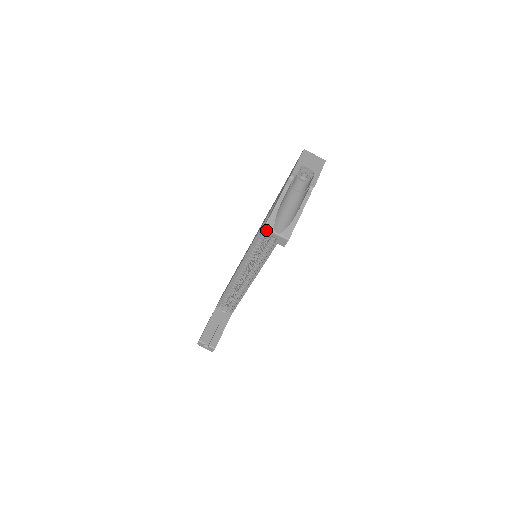
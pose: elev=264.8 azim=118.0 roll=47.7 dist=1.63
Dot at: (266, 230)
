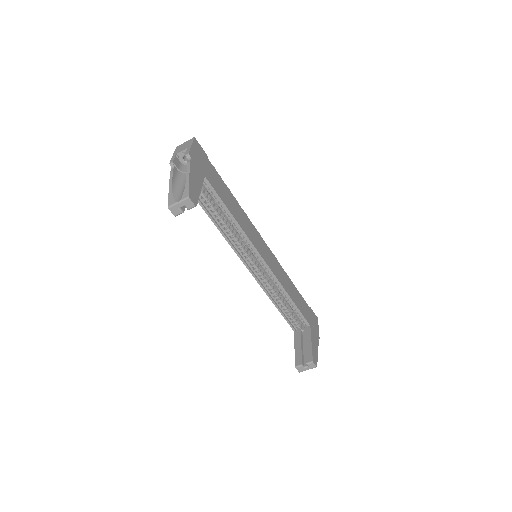
Dot at: (171, 208)
